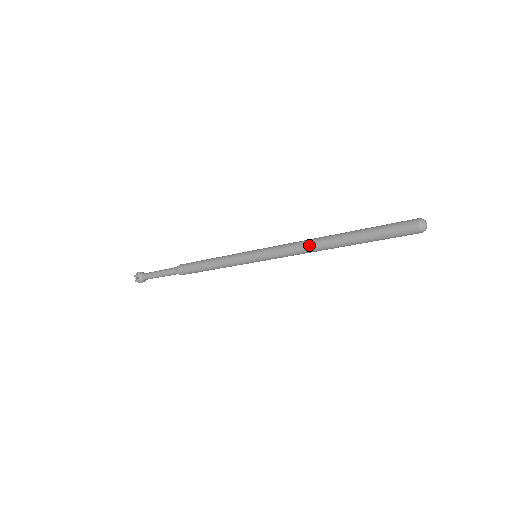
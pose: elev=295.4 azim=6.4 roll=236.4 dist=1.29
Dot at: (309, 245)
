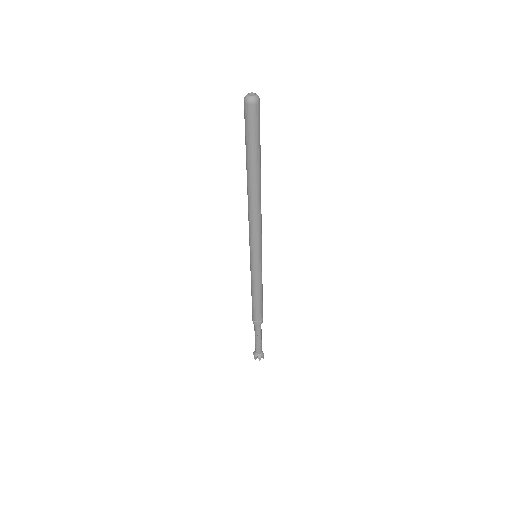
Dot at: (248, 205)
